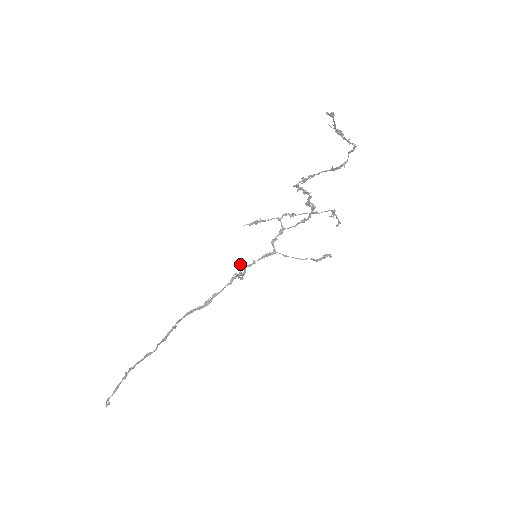
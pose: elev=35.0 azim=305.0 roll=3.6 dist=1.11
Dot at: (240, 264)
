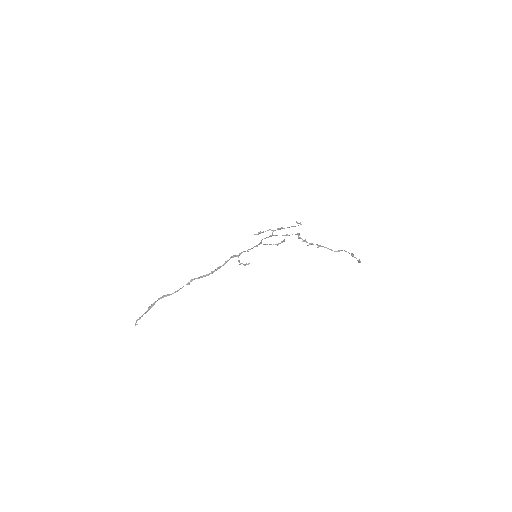
Dot at: occluded
